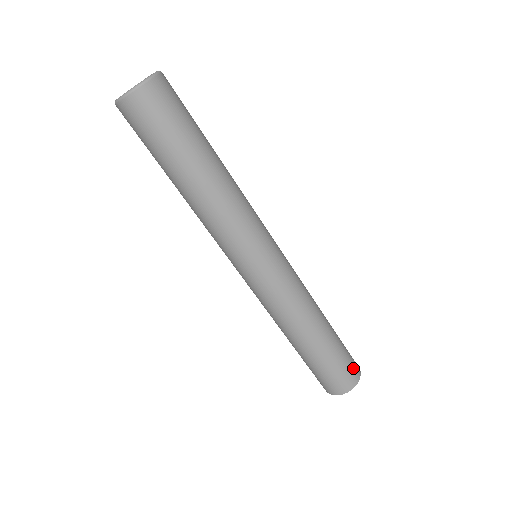
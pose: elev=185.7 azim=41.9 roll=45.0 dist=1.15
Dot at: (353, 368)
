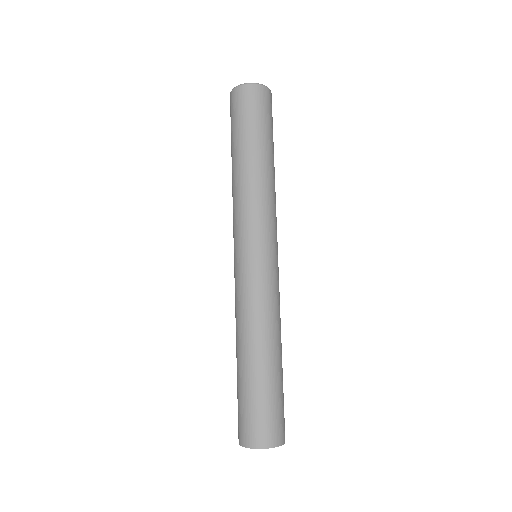
Dot at: (260, 430)
